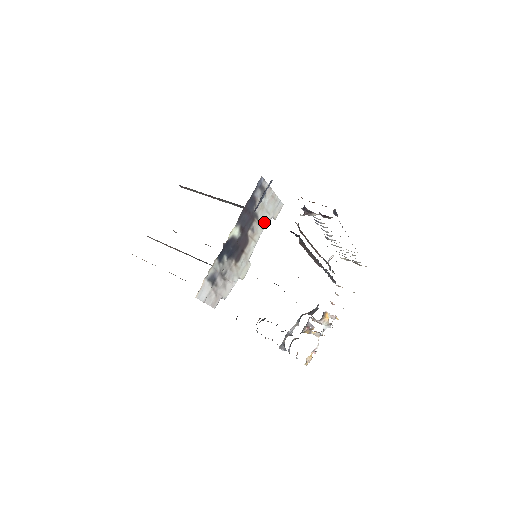
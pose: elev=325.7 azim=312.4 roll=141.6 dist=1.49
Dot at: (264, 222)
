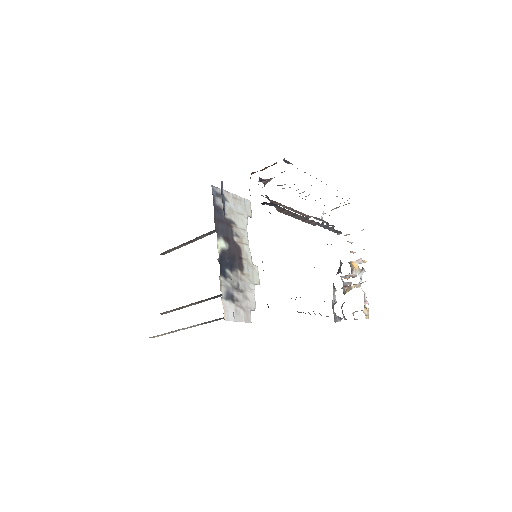
Dot at: (243, 224)
